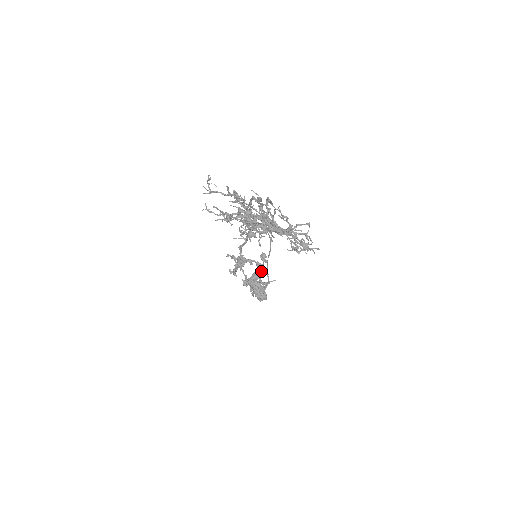
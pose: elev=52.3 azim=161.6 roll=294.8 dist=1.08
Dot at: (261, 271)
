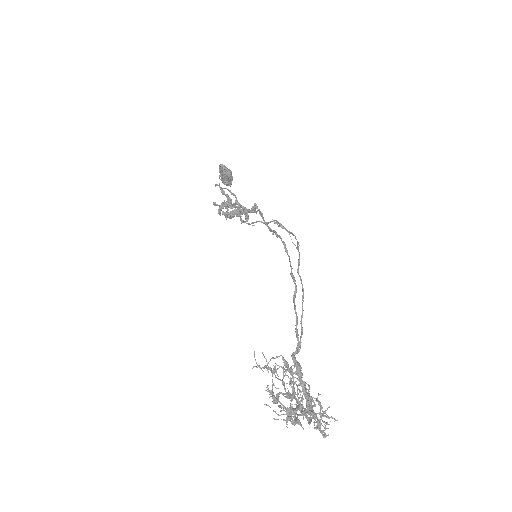
Dot at: (247, 220)
